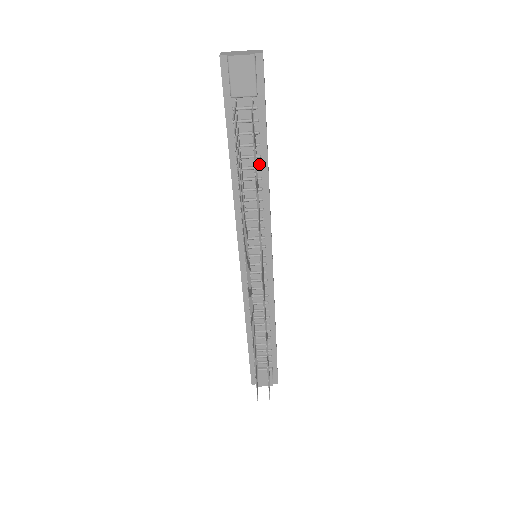
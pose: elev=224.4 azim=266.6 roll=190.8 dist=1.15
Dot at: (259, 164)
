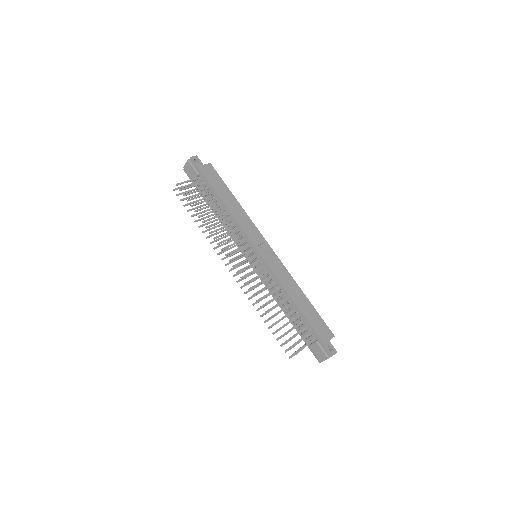
Dot at: (220, 203)
